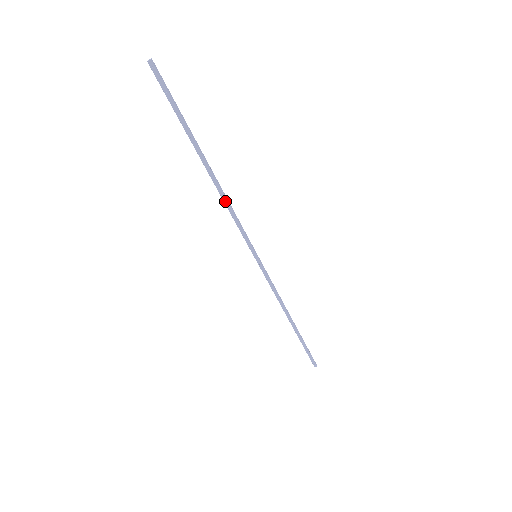
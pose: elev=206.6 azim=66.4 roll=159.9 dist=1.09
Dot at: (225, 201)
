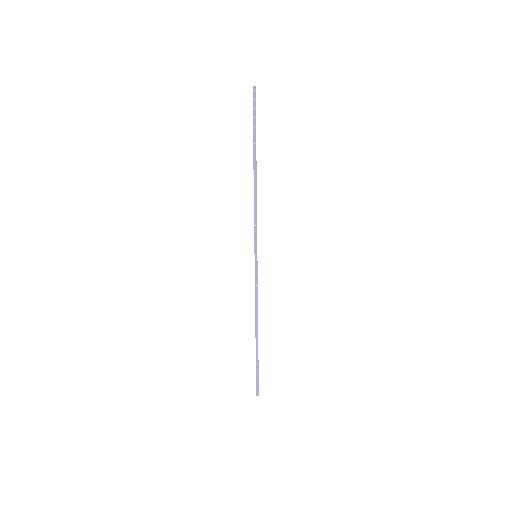
Dot at: (255, 200)
